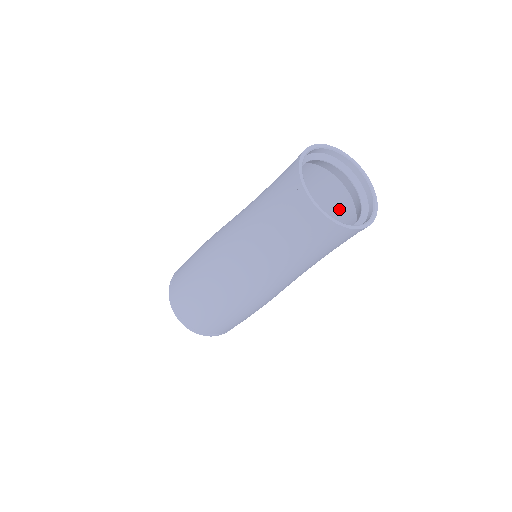
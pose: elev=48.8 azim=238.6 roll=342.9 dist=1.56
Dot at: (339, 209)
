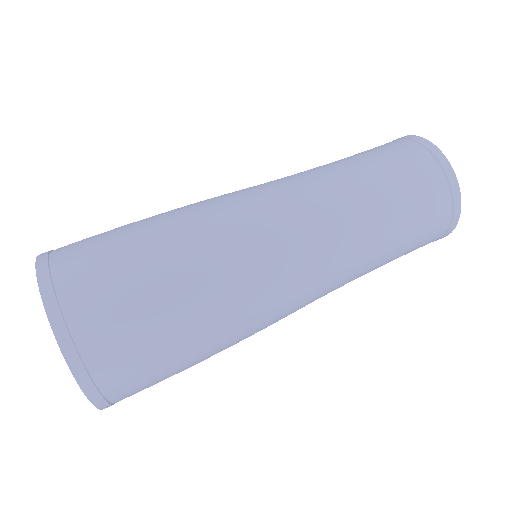
Dot at: occluded
